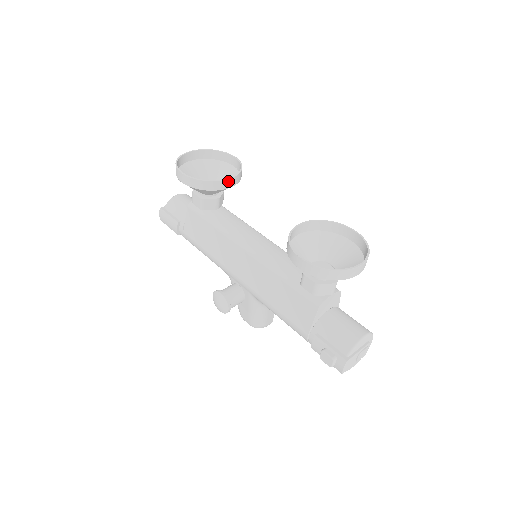
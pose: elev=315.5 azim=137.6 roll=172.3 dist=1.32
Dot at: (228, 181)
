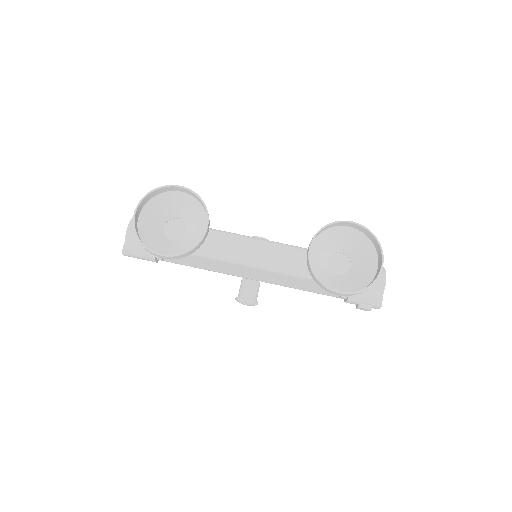
Dot at: (207, 231)
